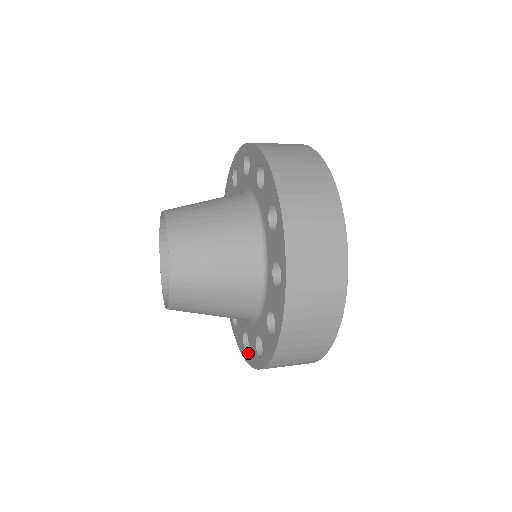
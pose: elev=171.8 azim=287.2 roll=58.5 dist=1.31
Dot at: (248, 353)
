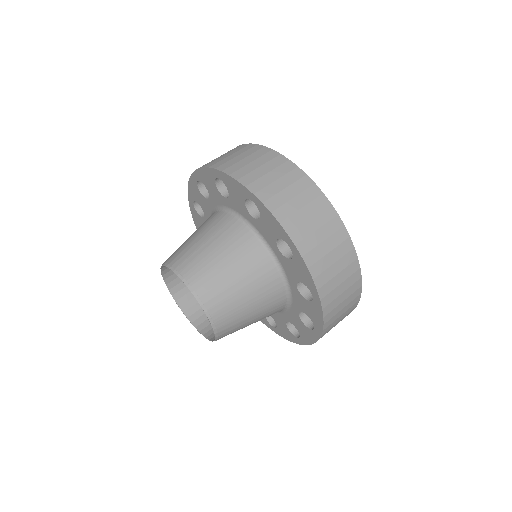
Dot at: (301, 336)
